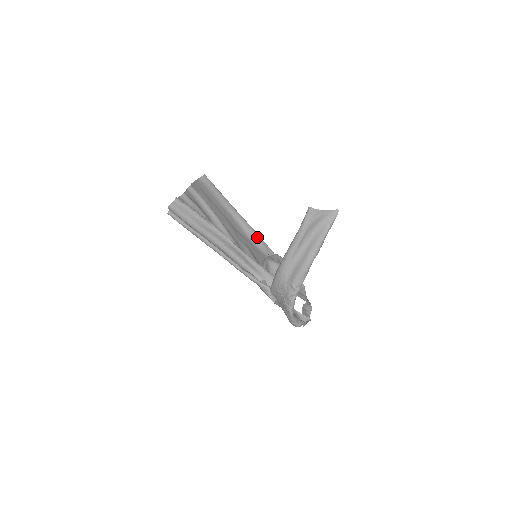
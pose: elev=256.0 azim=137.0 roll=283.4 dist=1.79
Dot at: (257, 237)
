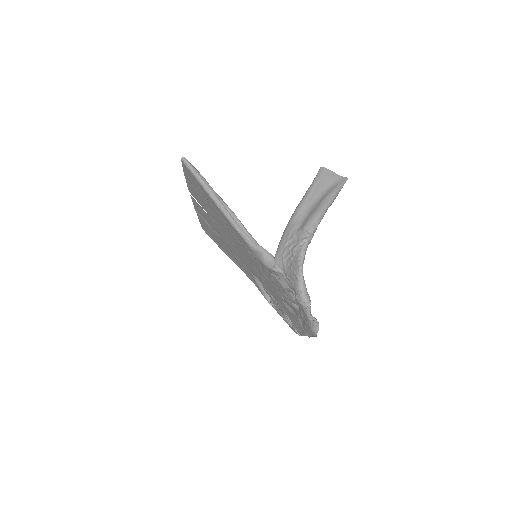
Dot at: occluded
